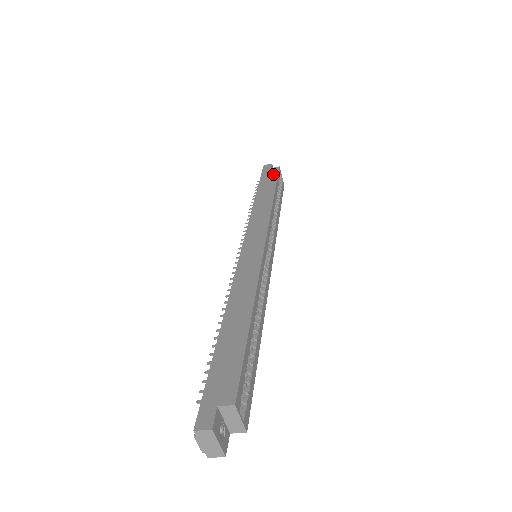
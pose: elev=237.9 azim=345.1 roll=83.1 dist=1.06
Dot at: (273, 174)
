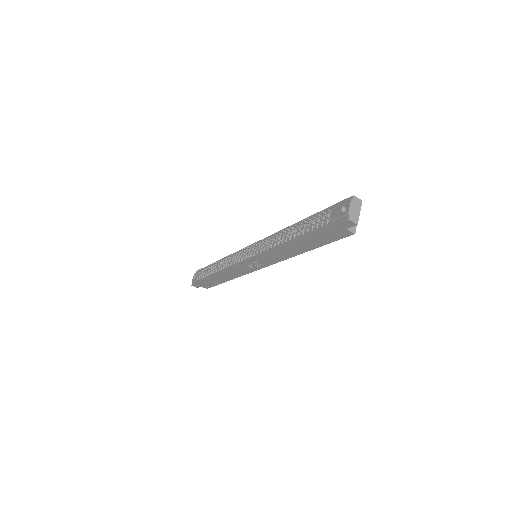
Dot at: occluded
